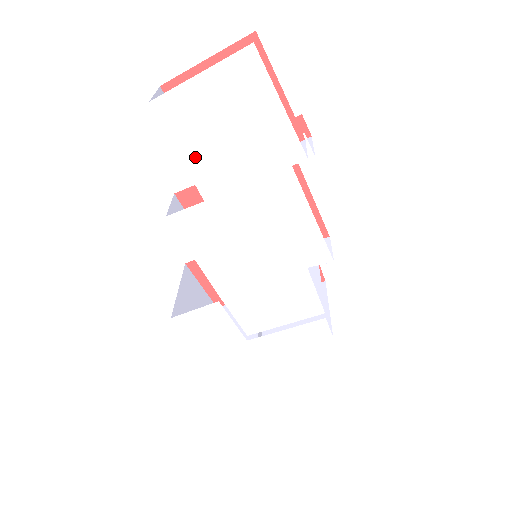
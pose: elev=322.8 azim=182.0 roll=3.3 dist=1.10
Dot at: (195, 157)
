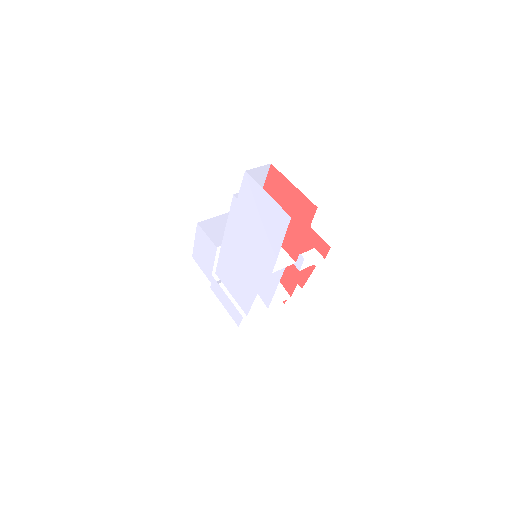
Dot at: (241, 208)
